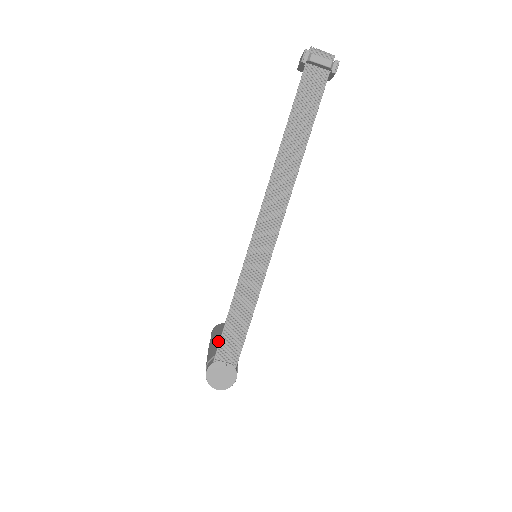
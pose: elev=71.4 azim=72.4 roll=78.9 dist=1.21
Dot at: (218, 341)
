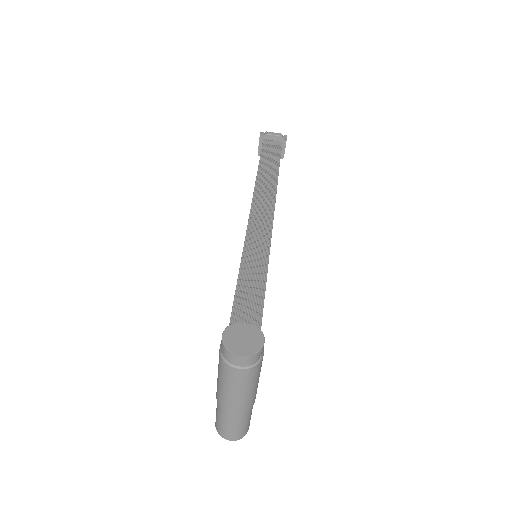
Dot at: occluded
